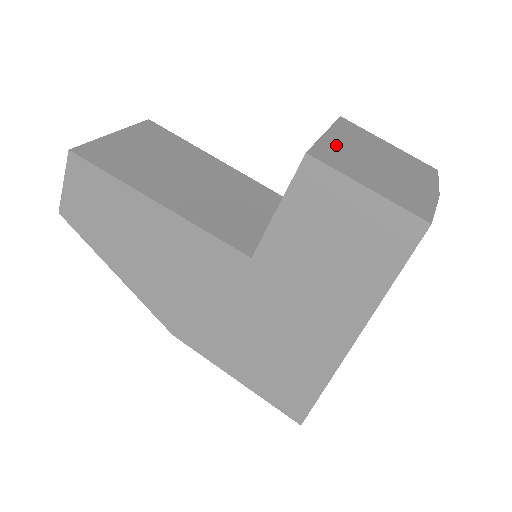
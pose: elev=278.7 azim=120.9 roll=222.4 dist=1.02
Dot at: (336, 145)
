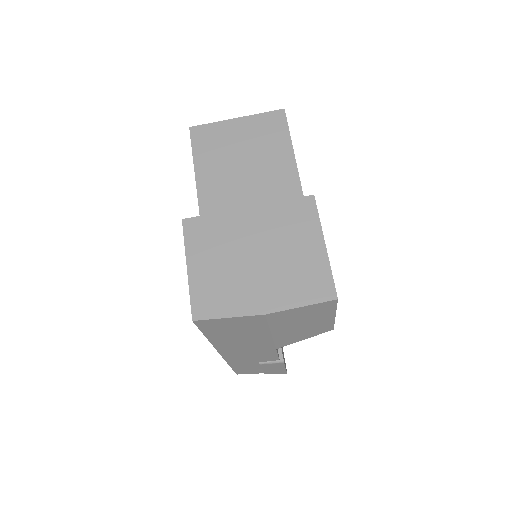
Dot at: (232, 223)
